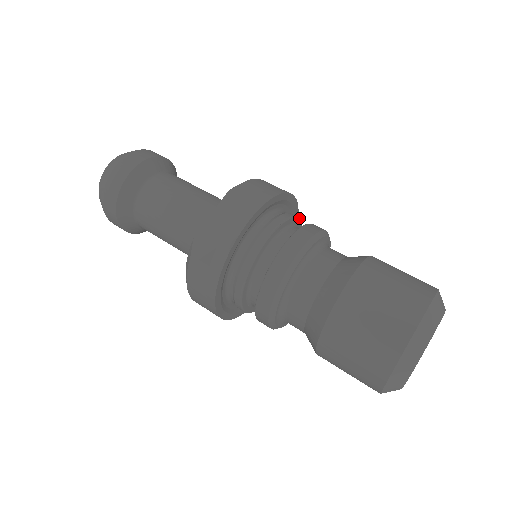
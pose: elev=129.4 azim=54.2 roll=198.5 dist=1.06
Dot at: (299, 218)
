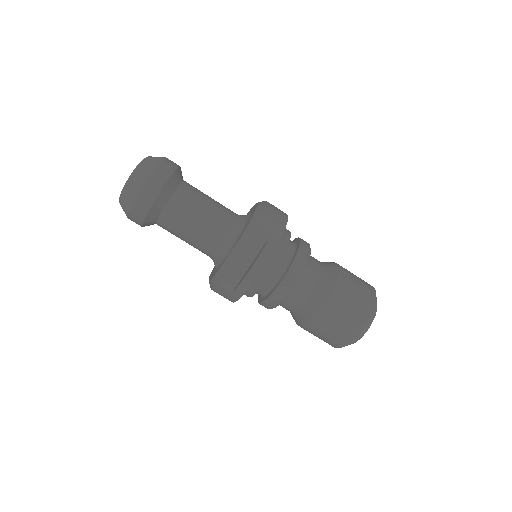
Dot at: (290, 237)
